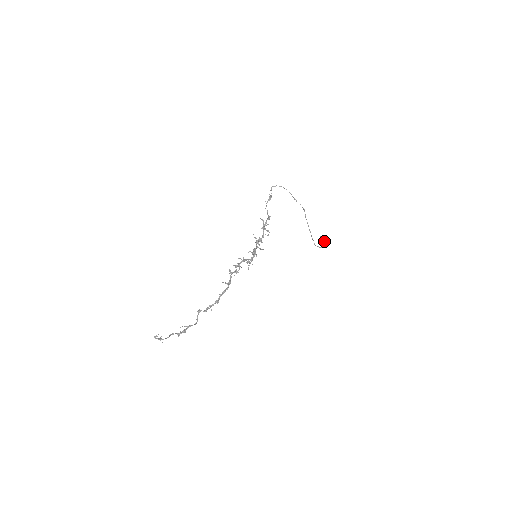
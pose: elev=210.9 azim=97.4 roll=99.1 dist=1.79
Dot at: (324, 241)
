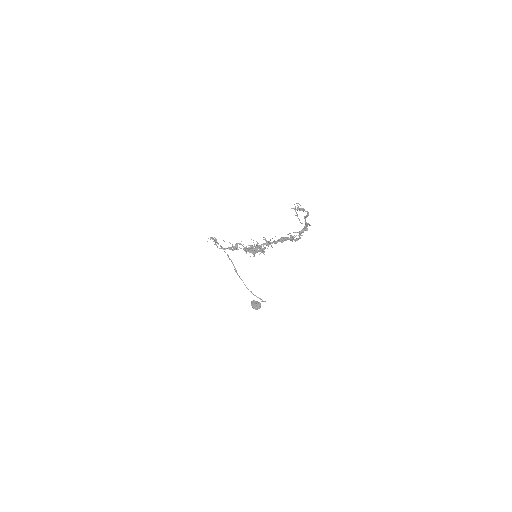
Dot at: (259, 303)
